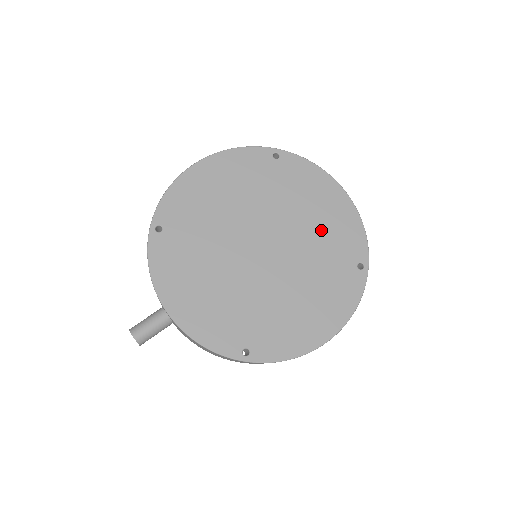
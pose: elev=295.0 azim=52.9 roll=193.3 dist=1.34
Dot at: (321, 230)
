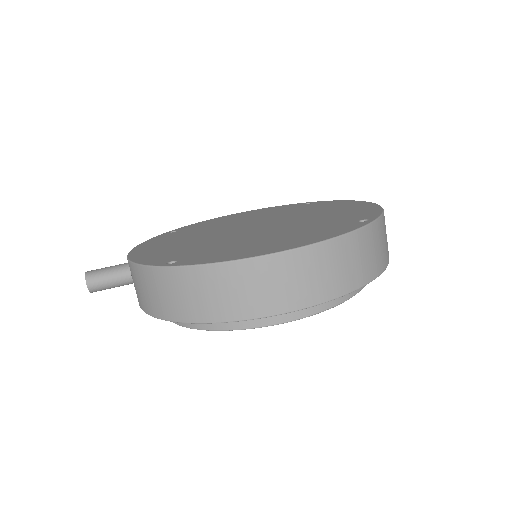
Dot at: (327, 215)
